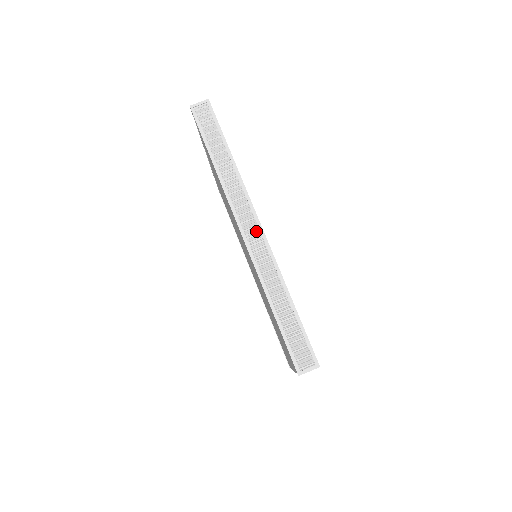
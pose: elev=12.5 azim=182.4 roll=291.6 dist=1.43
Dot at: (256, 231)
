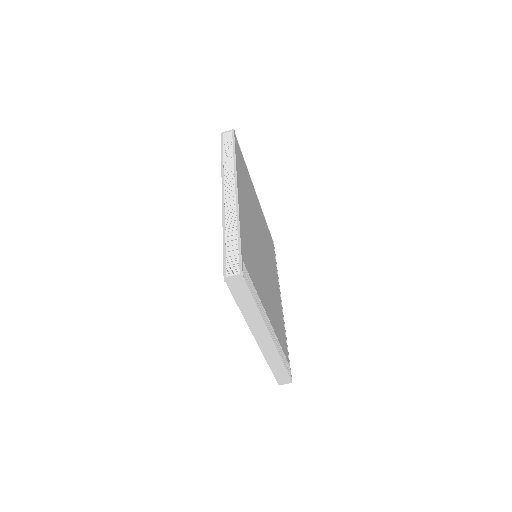
Dot at: (233, 194)
